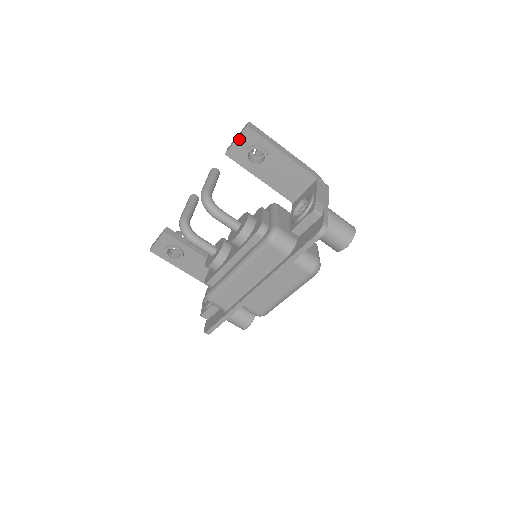
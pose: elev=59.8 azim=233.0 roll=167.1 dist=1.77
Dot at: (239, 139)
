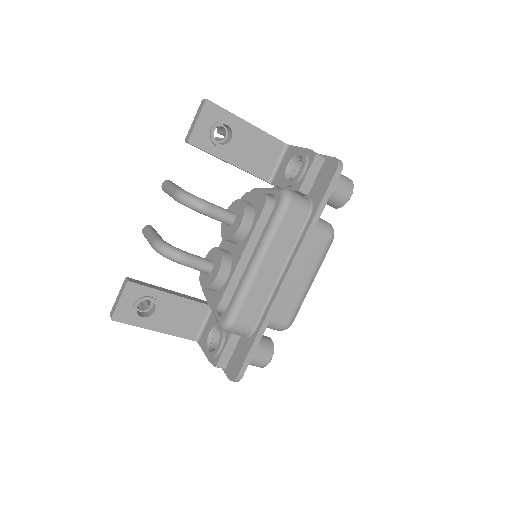
Dot at: (200, 118)
